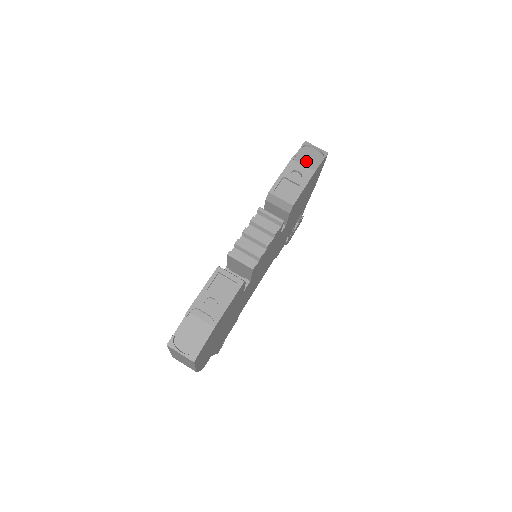
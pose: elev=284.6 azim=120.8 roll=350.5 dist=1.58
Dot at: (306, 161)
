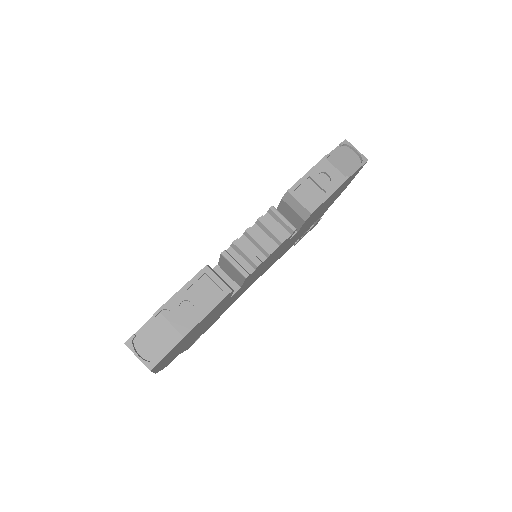
Dot at: (340, 164)
